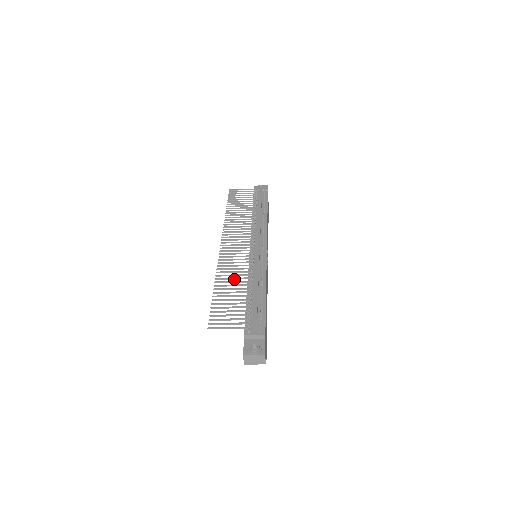
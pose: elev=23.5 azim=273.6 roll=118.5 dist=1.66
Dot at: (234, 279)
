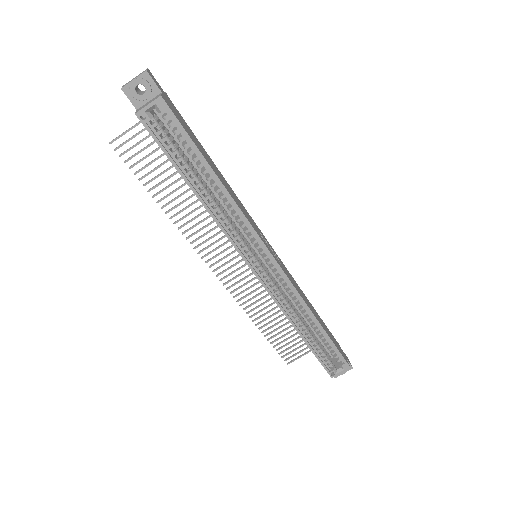
Dot at: (191, 205)
